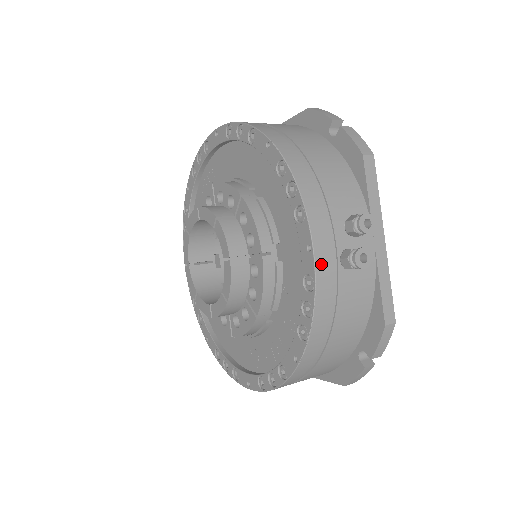
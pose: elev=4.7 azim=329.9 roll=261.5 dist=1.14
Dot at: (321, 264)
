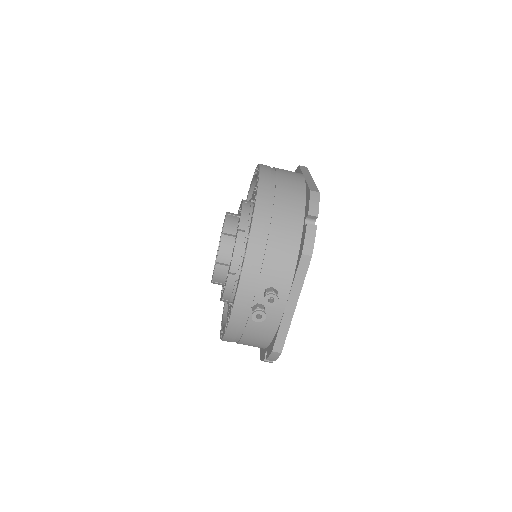
Dot at: (239, 305)
